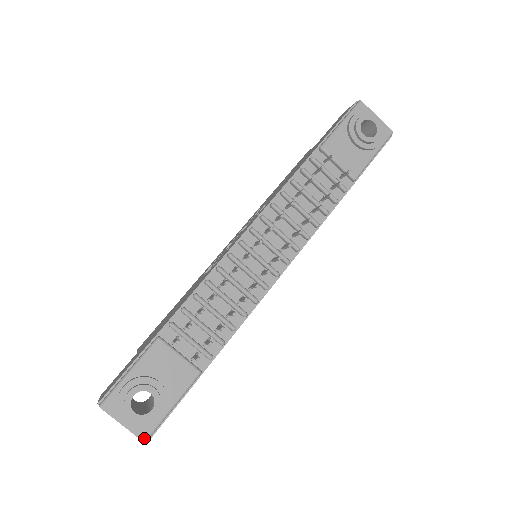
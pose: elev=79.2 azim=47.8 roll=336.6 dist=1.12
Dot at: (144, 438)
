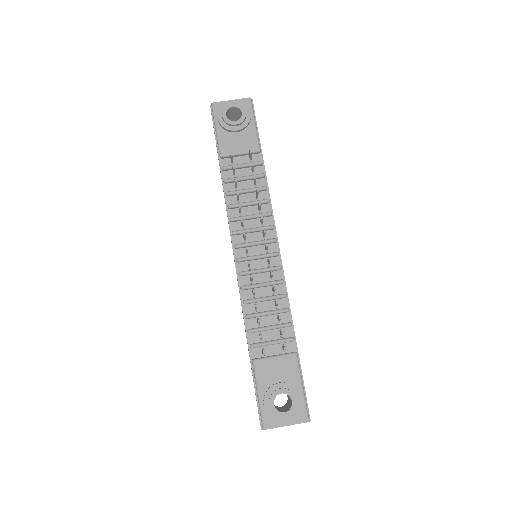
Dot at: (305, 420)
